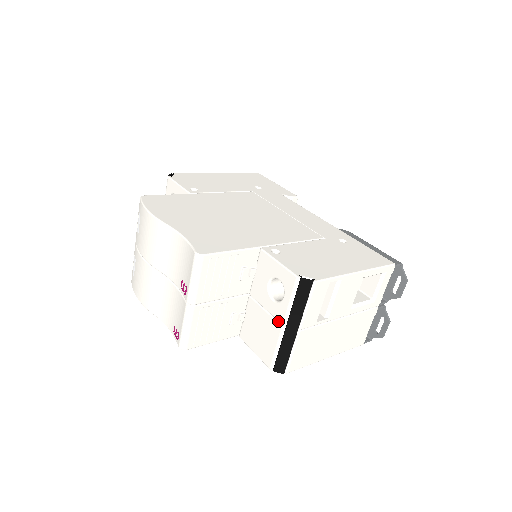
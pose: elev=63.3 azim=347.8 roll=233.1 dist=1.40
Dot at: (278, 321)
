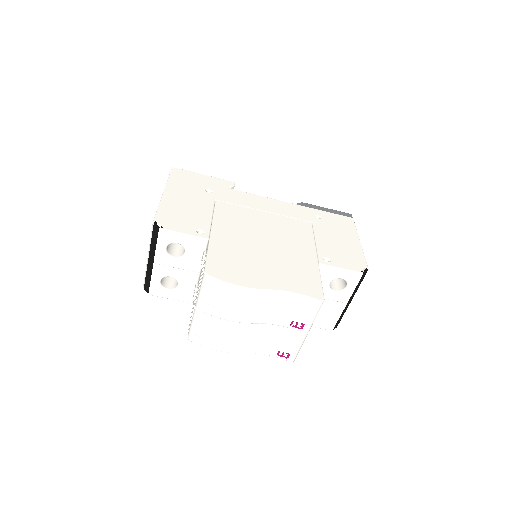
Dot at: (340, 302)
